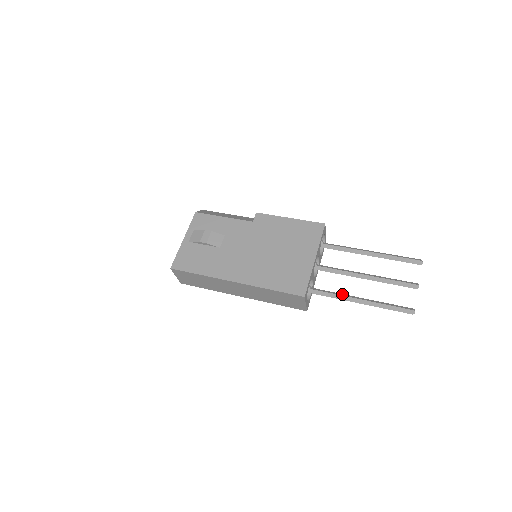
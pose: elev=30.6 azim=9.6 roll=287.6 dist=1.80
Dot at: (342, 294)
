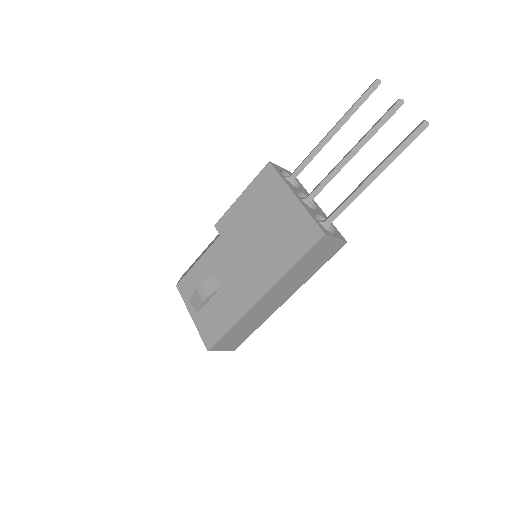
Dot at: (352, 192)
